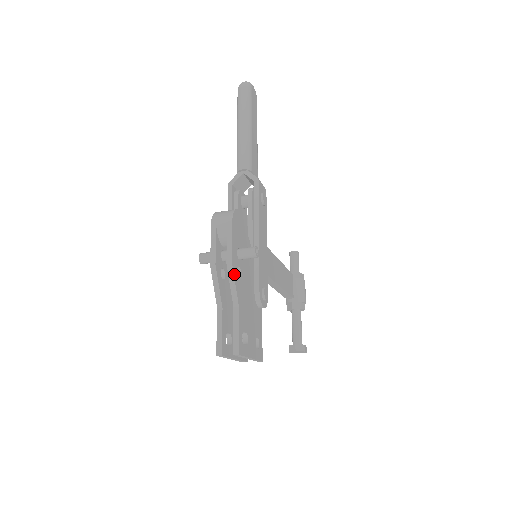
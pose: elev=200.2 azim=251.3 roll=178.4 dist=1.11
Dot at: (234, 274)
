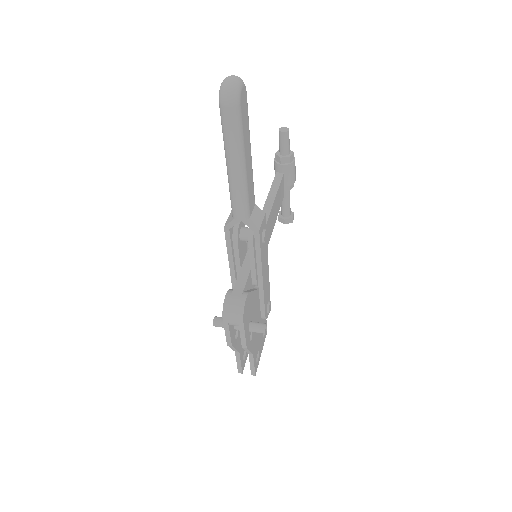
Dot at: (248, 348)
